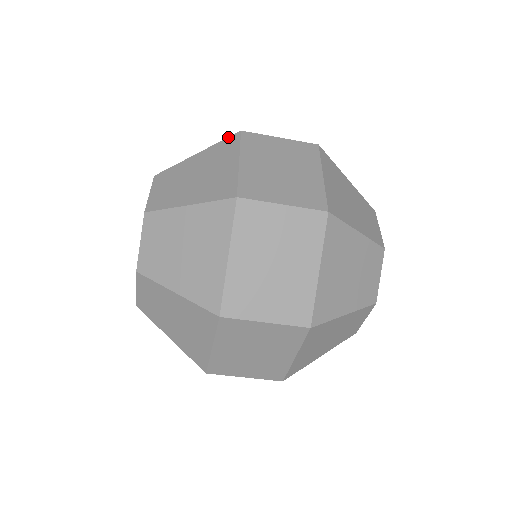
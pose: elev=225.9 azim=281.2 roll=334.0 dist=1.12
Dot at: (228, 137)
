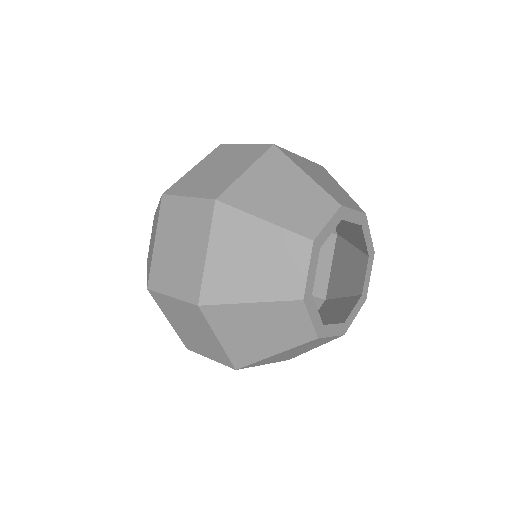
Dot at: (160, 198)
